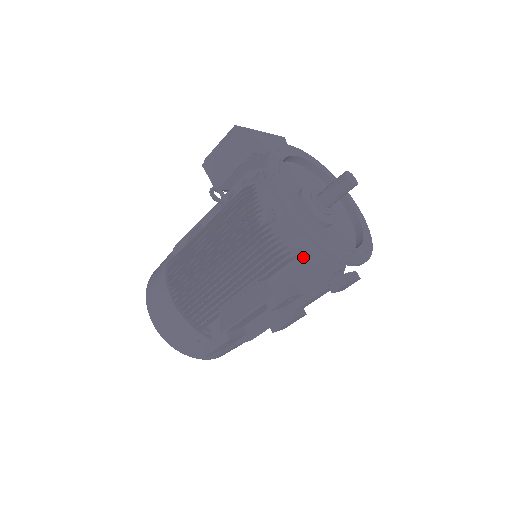
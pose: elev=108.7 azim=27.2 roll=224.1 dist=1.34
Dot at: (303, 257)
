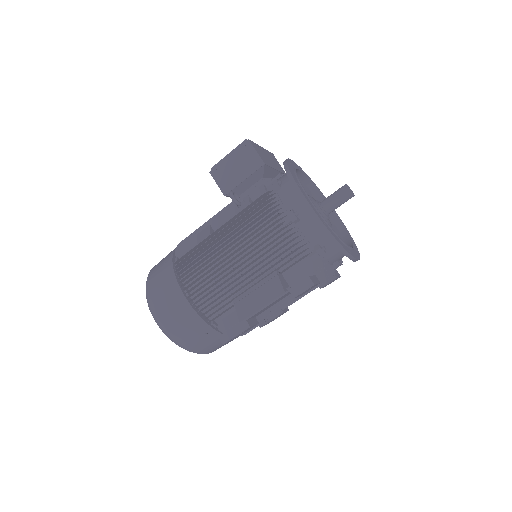
Dot at: (319, 252)
